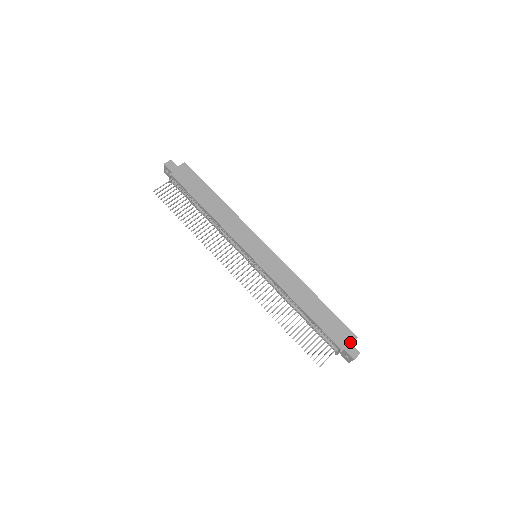
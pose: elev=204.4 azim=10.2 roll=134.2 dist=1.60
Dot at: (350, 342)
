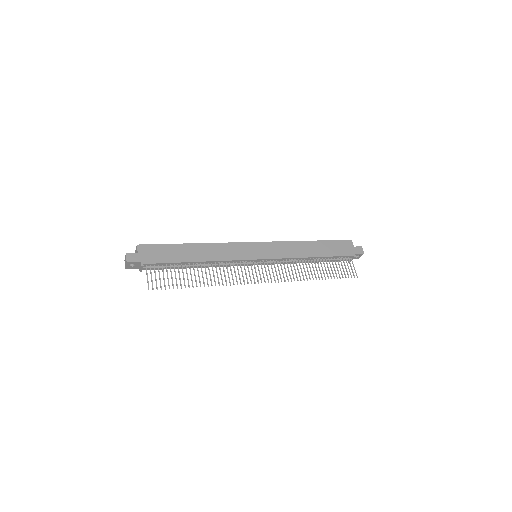
Dot at: (352, 247)
